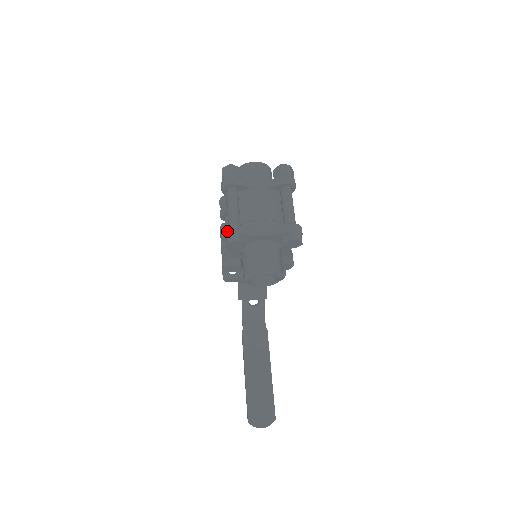
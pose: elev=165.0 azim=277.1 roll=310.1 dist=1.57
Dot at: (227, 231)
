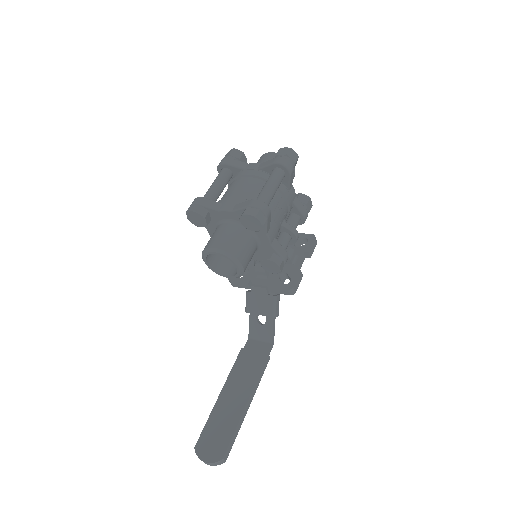
Dot at: (192, 203)
